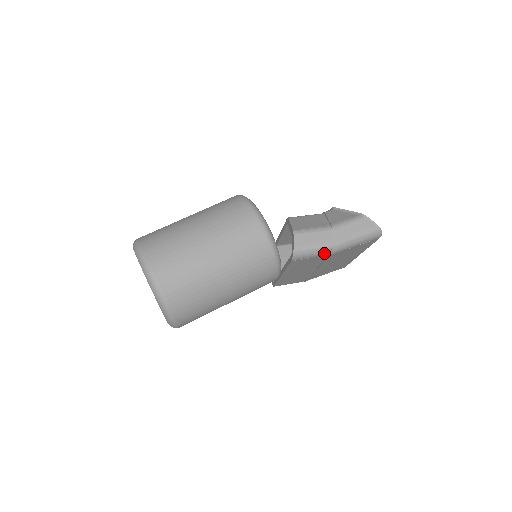
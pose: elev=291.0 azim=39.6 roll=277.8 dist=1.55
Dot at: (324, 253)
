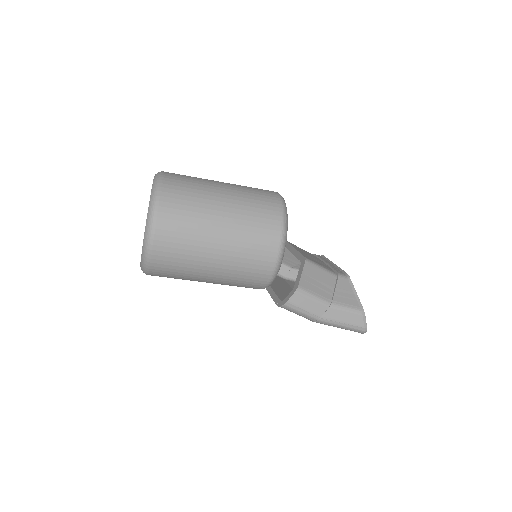
Dot at: (307, 318)
